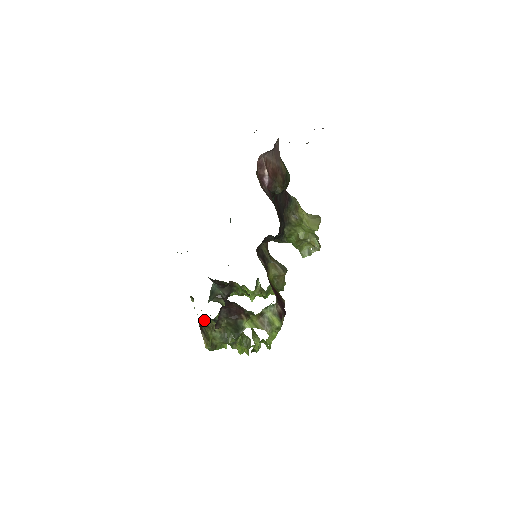
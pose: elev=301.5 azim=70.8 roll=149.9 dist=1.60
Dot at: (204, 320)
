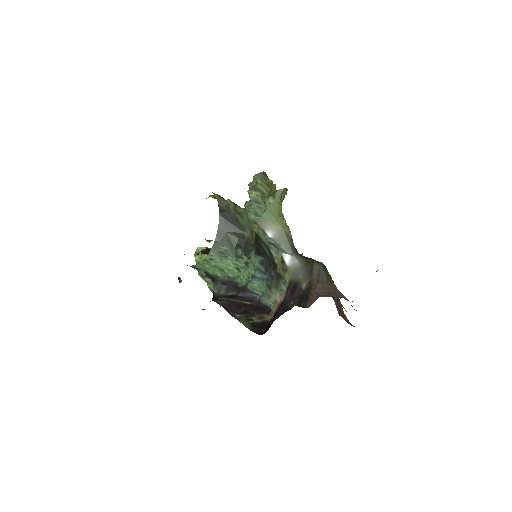
Dot at: occluded
